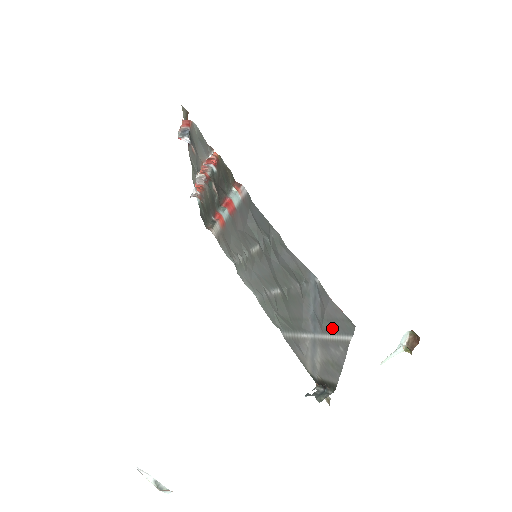
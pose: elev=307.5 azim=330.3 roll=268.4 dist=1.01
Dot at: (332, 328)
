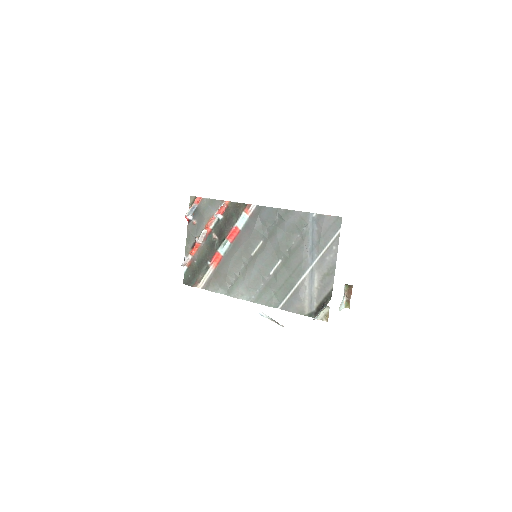
Dot at: (327, 239)
